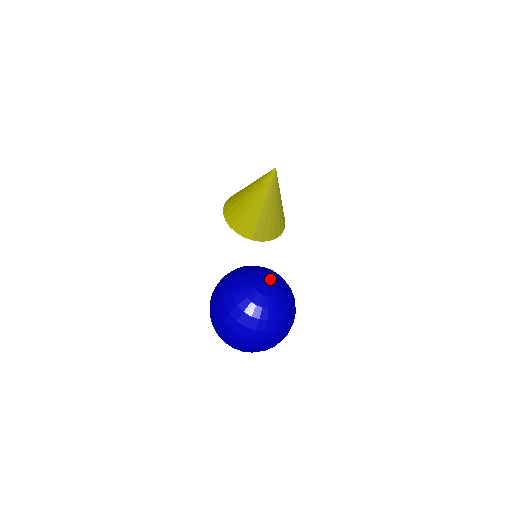
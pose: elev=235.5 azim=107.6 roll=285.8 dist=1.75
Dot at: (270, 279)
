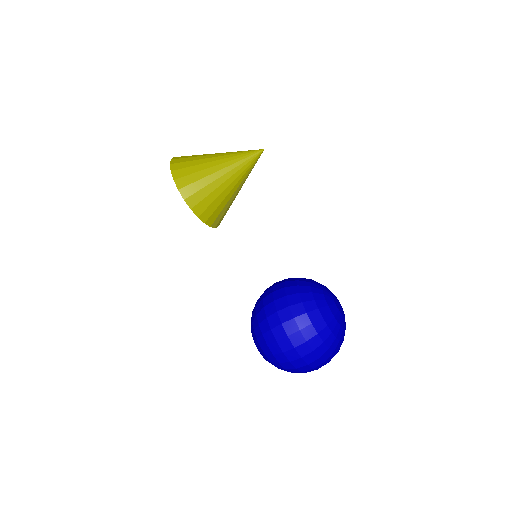
Dot at: occluded
